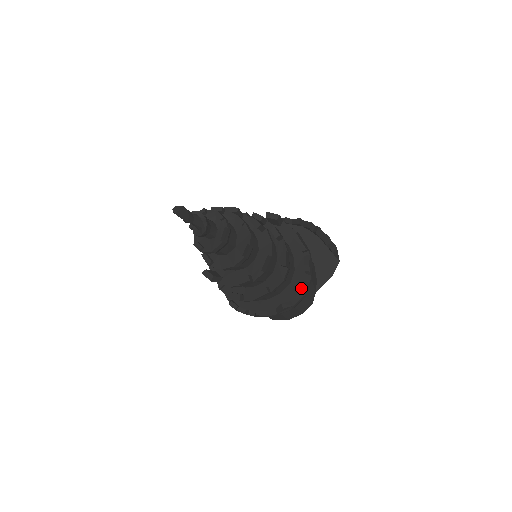
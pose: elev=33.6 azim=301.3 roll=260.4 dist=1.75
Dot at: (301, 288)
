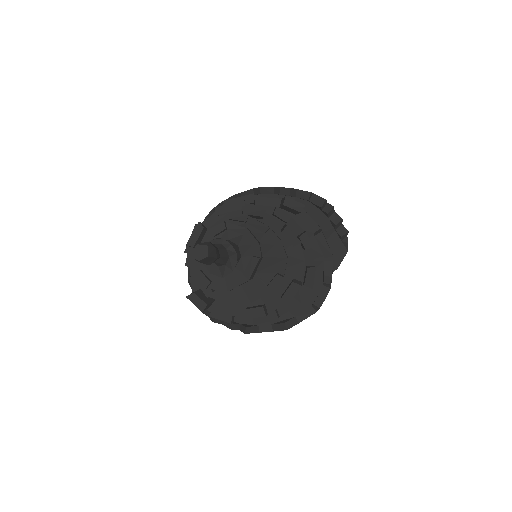
Dot at: (315, 305)
